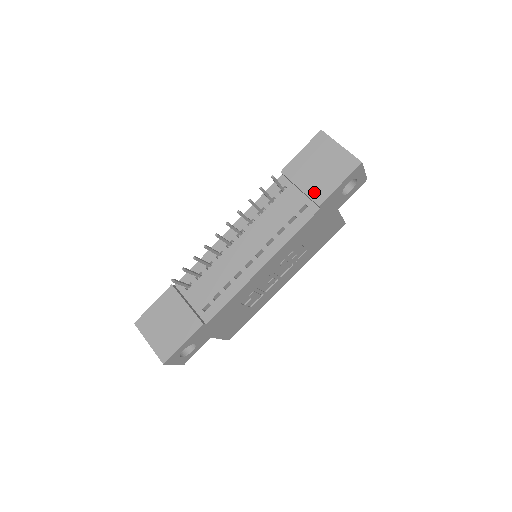
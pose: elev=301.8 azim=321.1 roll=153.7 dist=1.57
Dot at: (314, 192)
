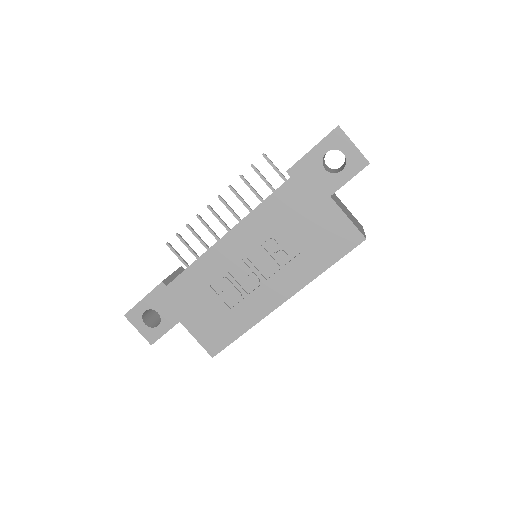
Dot at: occluded
